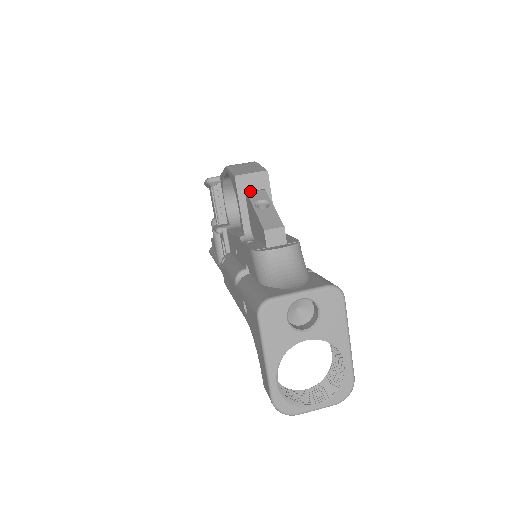
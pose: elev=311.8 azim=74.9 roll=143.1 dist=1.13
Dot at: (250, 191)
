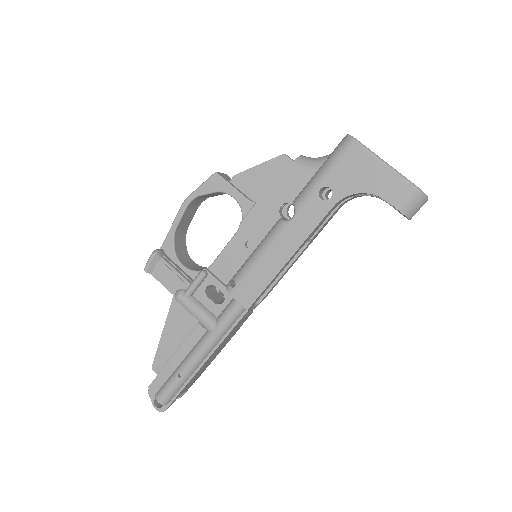
Dot at: (231, 181)
